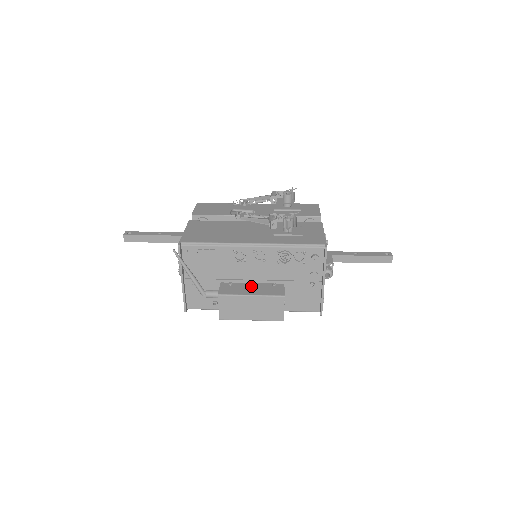
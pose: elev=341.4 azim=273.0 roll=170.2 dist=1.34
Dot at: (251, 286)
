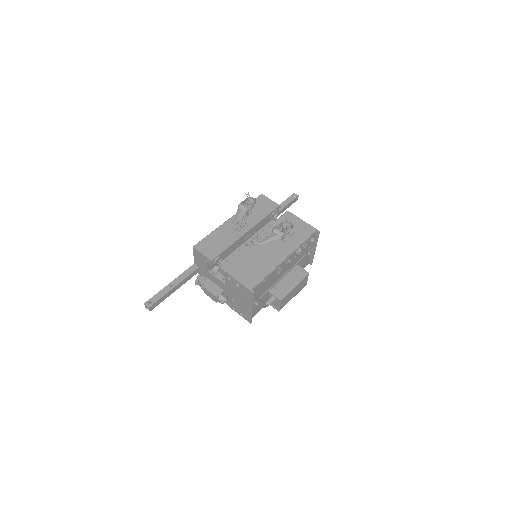
Dot at: (286, 280)
